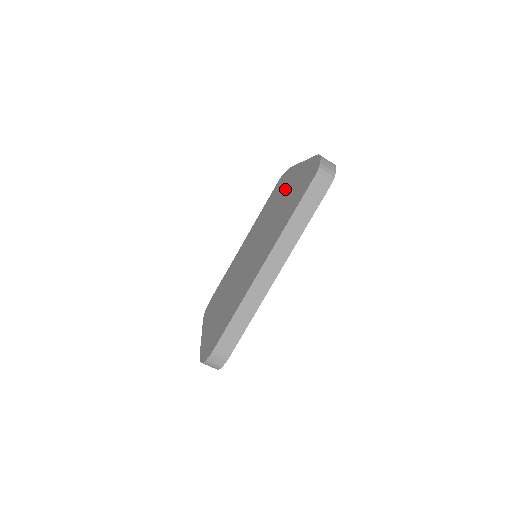
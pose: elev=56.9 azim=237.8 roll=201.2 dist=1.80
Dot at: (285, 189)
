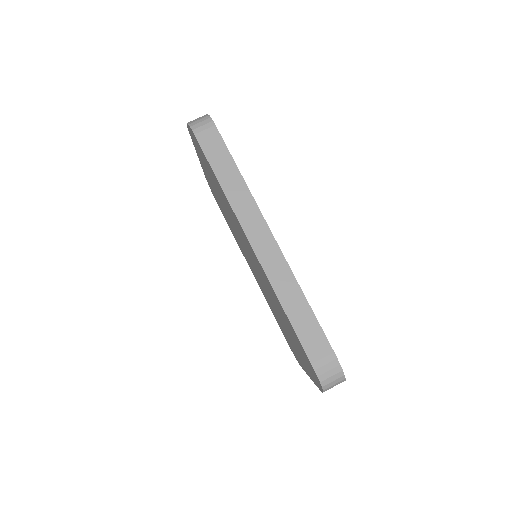
Dot at: (213, 188)
